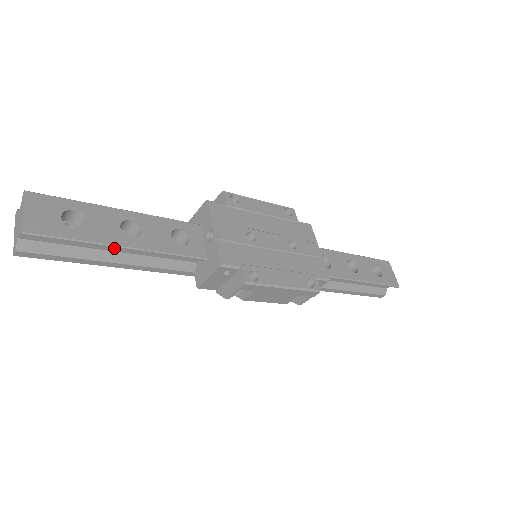
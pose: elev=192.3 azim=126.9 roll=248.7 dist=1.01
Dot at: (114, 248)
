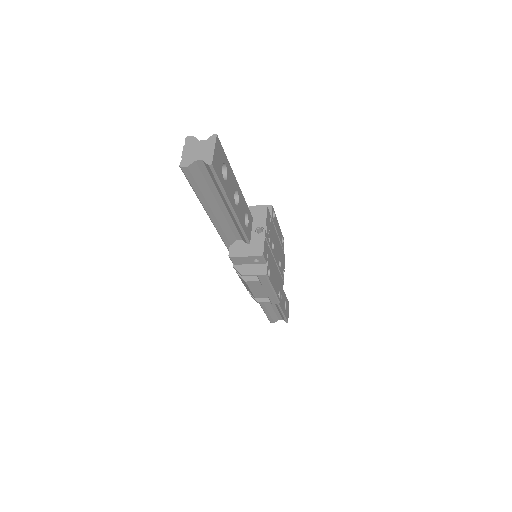
Dot at: (221, 202)
